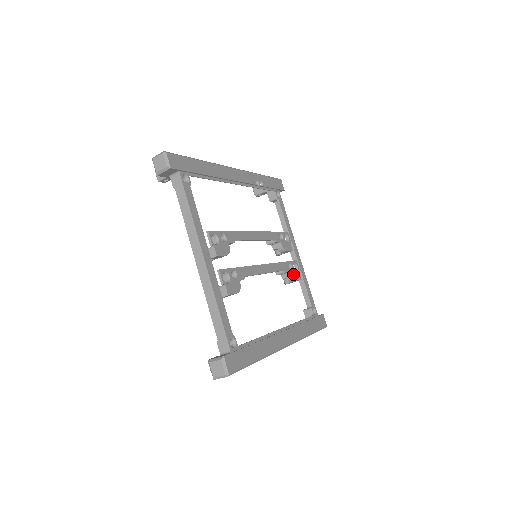
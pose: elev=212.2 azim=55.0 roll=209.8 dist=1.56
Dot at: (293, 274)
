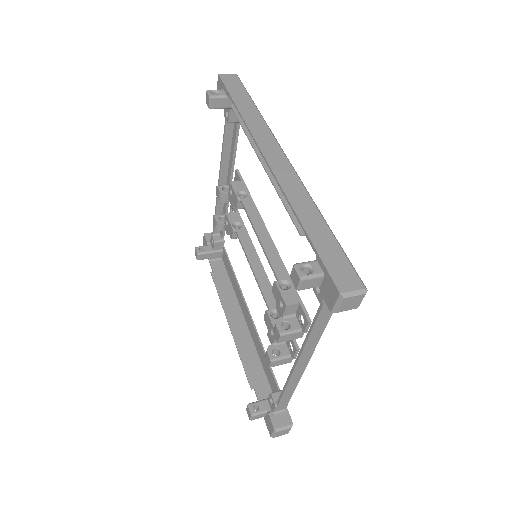
Dot at: occluded
